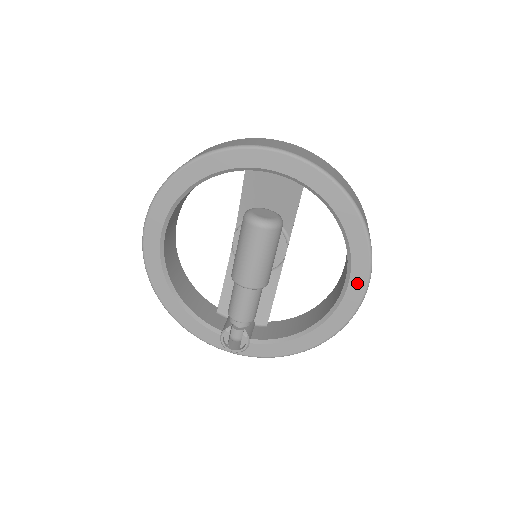
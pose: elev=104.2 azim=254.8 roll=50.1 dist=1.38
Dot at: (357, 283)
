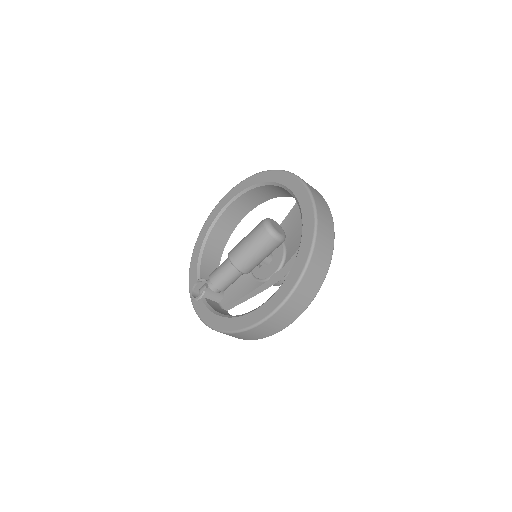
Dot at: (272, 303)
